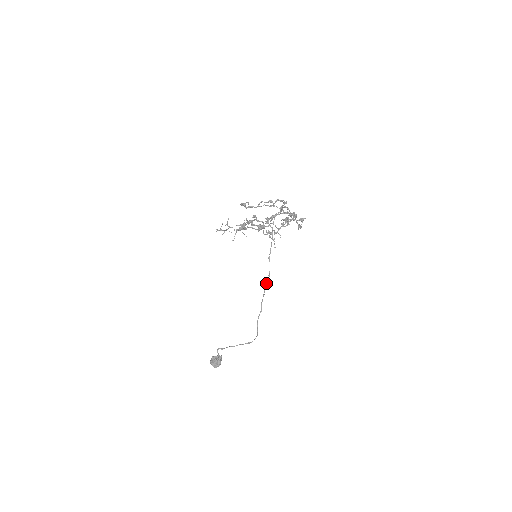
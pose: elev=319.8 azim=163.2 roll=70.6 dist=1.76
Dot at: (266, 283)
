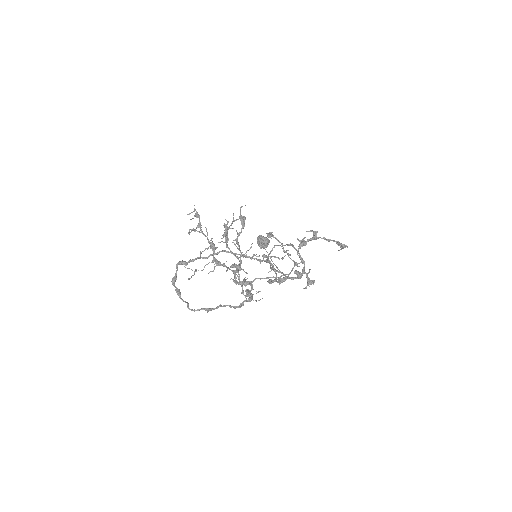
Dot at: occluded
